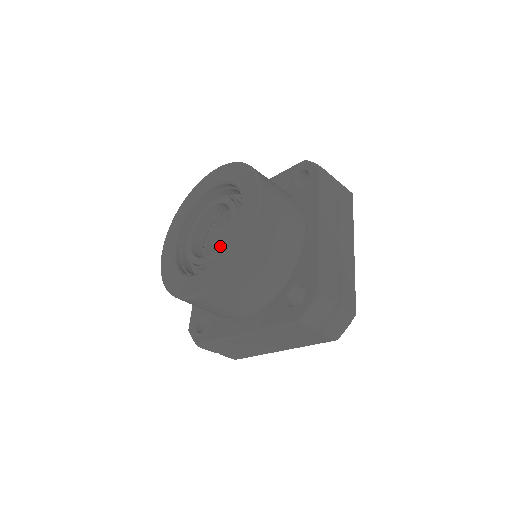
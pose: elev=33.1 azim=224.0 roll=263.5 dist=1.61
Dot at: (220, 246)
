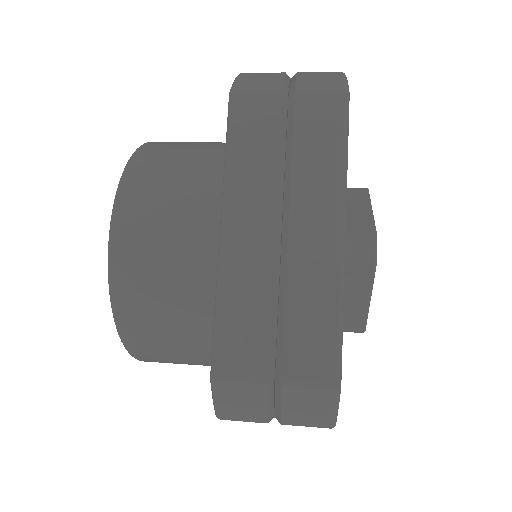
Dot at: occluded
